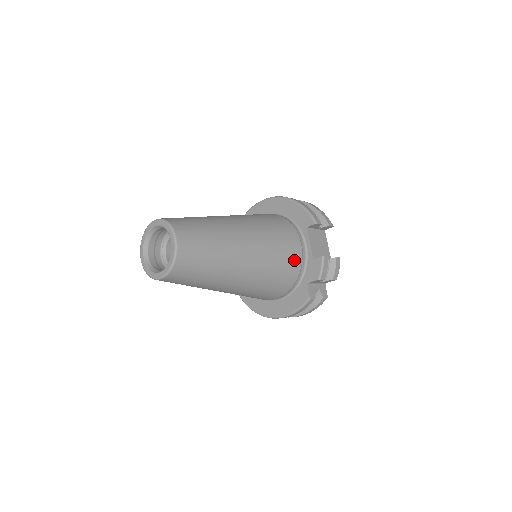
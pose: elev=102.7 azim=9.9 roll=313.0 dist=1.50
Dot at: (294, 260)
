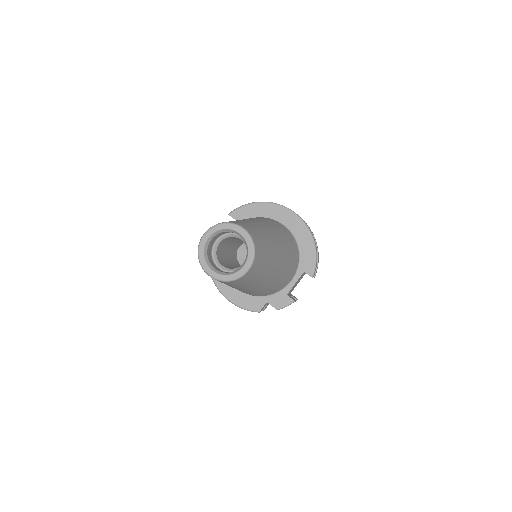
Dot at: (278, 289)
